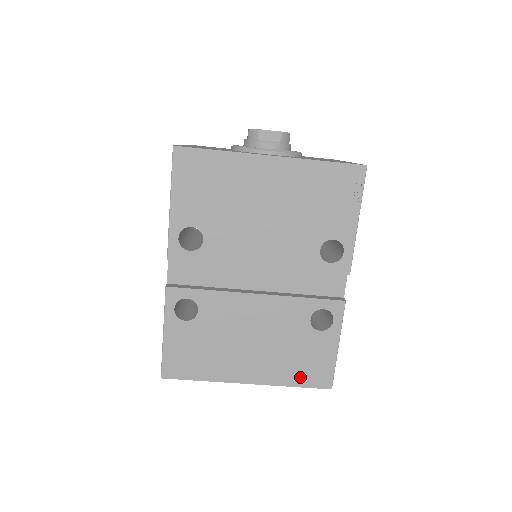
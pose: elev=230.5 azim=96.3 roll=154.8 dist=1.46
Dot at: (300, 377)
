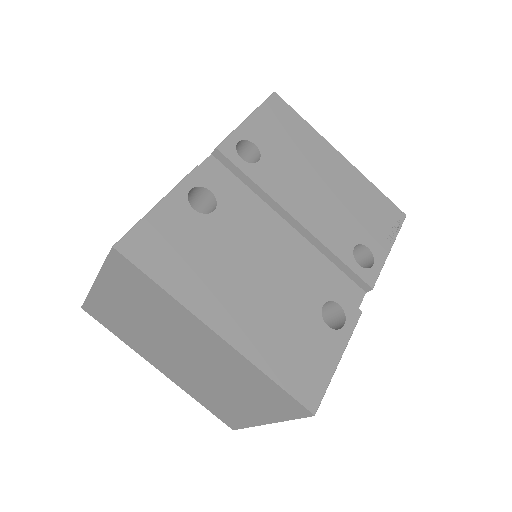
Dot at: (284, 370)
